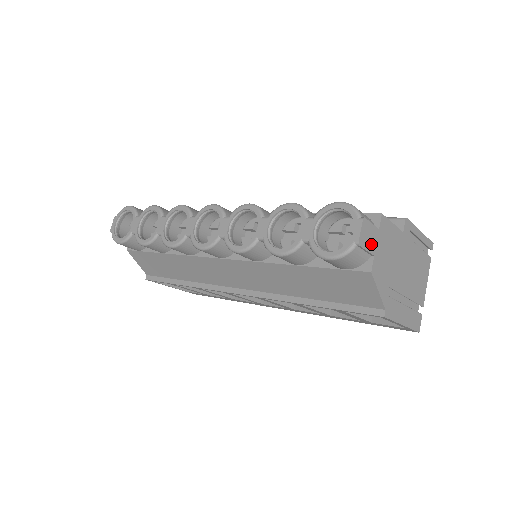
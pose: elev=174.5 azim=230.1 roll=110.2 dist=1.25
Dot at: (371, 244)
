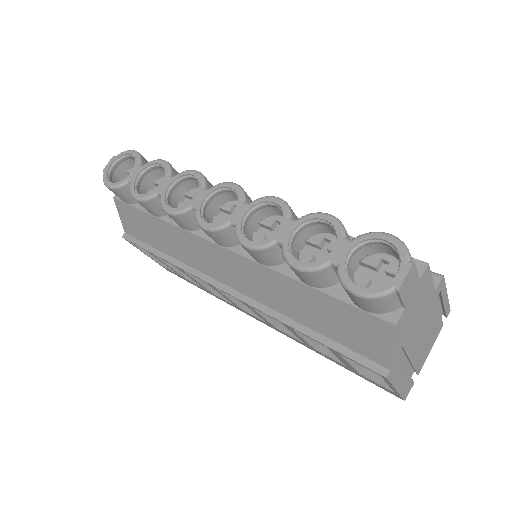
Dot at: (408, 294)
